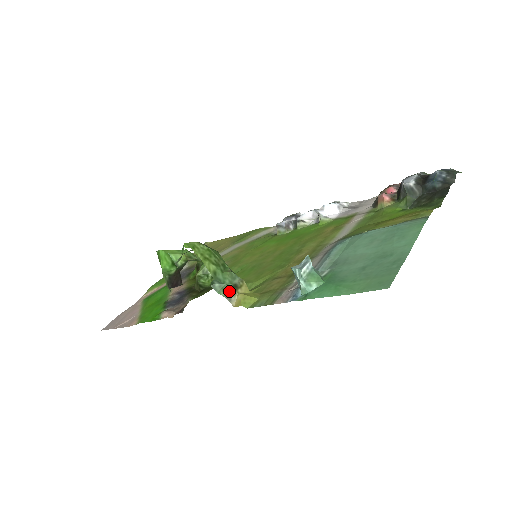
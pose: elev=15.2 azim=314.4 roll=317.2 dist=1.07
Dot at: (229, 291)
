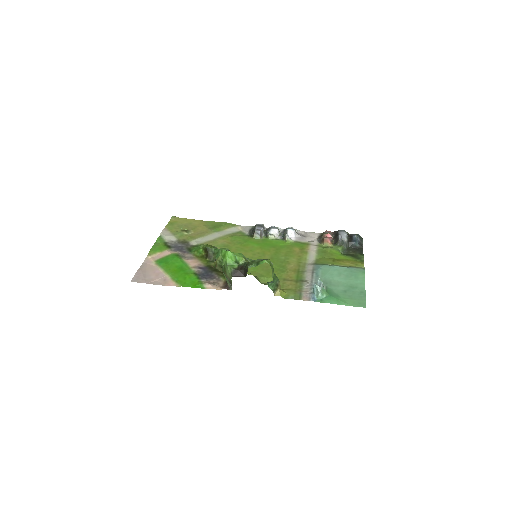
Dot at: (275, 287)
